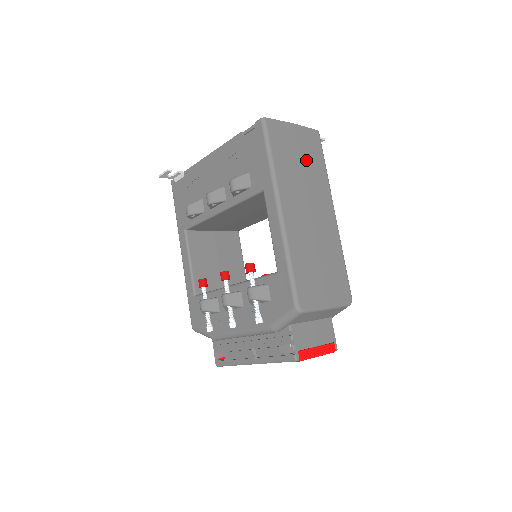
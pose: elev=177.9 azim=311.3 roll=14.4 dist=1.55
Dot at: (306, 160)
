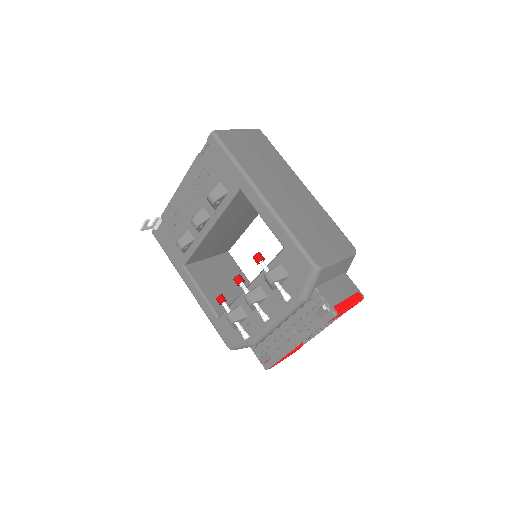
Dot at: (262, 153)
